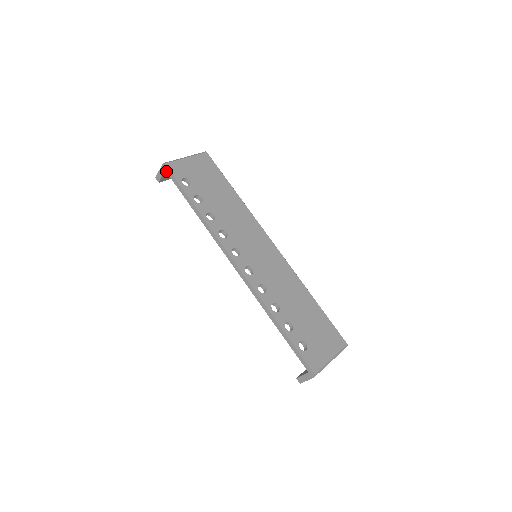
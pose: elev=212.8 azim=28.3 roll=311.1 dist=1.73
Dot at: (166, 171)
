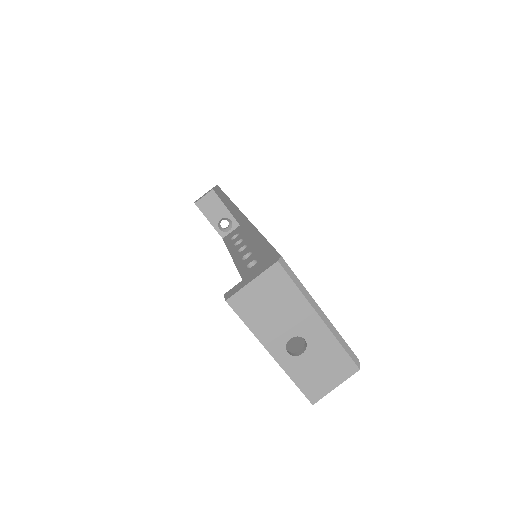
Dot at: occluded
